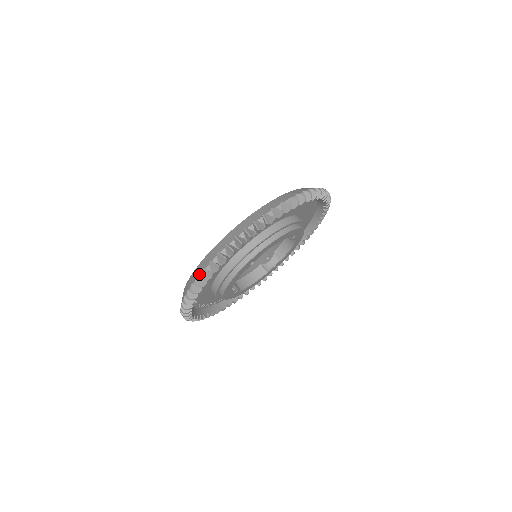
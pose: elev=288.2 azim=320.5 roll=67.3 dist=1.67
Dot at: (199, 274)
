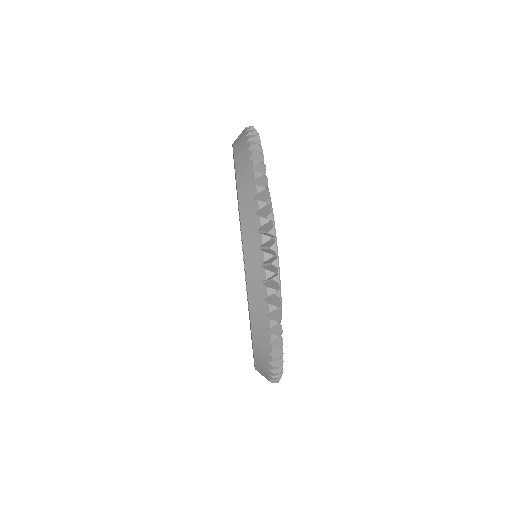
Dot at: (253, 177)
